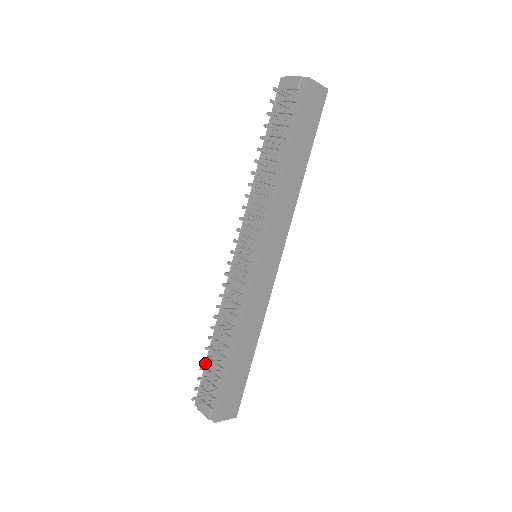
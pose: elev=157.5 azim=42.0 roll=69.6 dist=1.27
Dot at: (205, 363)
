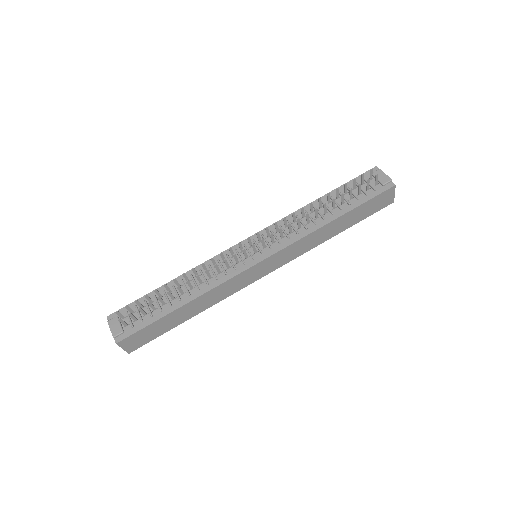
Dot at: (147, 294)
